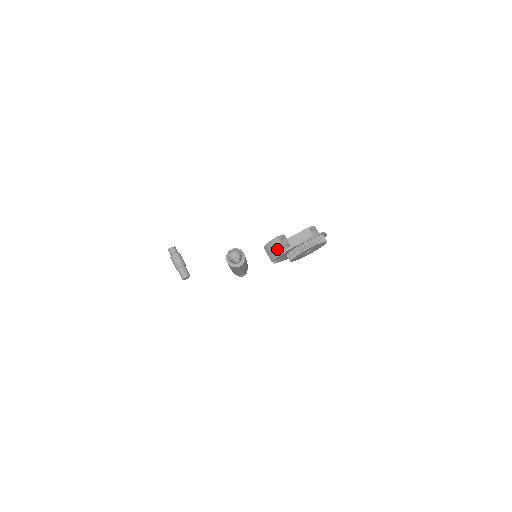
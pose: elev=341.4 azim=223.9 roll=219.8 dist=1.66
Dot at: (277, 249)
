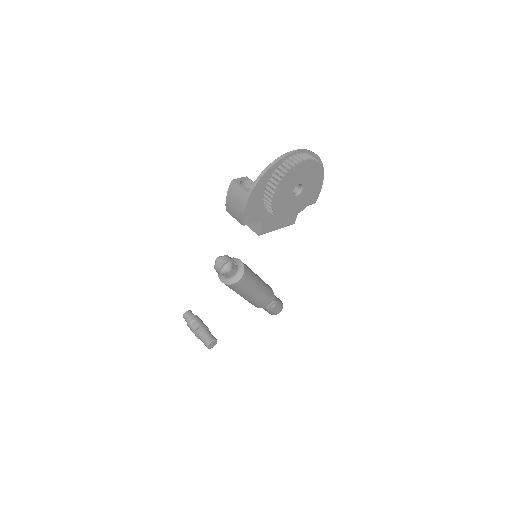
Dot at: (239, 198)
